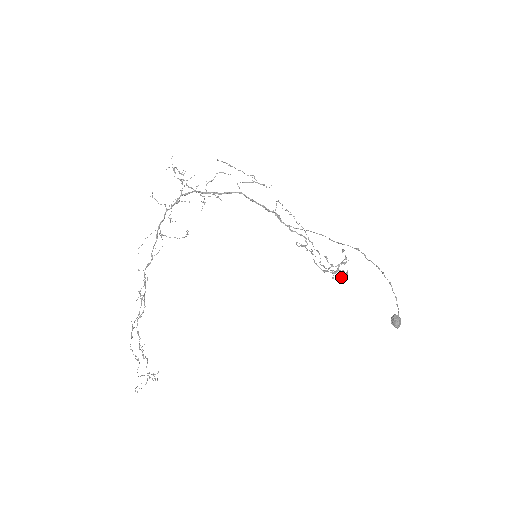
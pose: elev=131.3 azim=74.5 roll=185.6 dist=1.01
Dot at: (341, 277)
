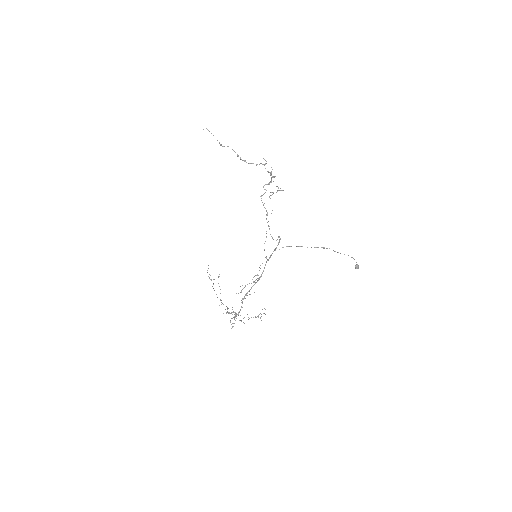
Dot at: occluded
